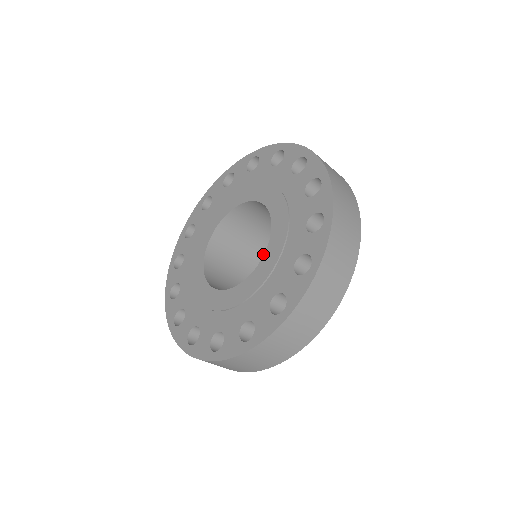
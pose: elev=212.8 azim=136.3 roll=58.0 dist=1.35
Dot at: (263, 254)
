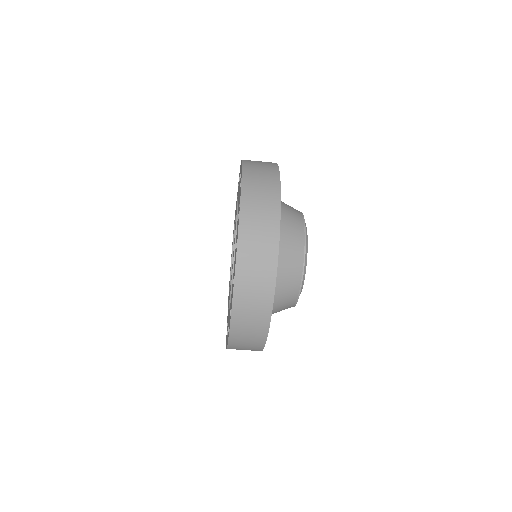
Dot at: occluded
